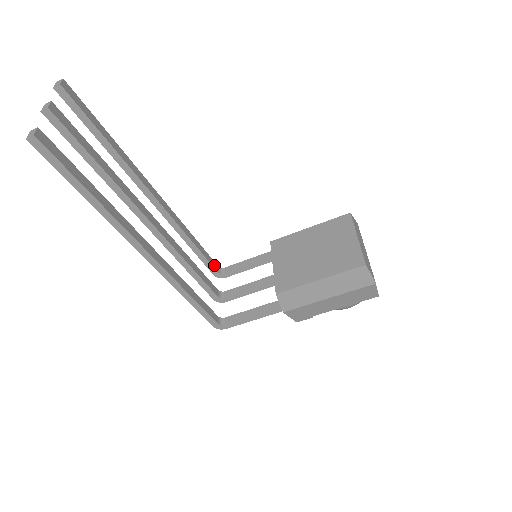
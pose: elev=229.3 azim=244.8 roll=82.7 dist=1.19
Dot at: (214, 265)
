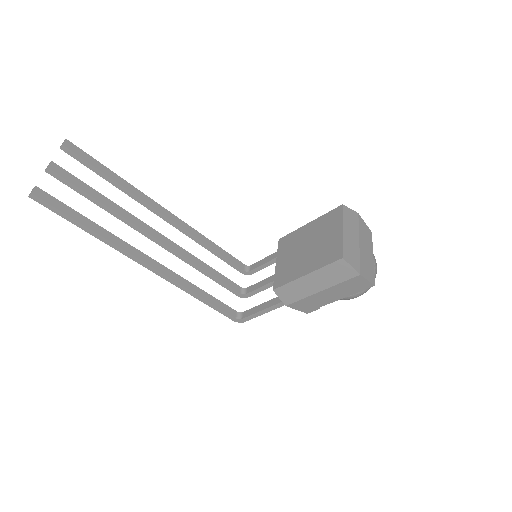
Dot at: (239, 264)
